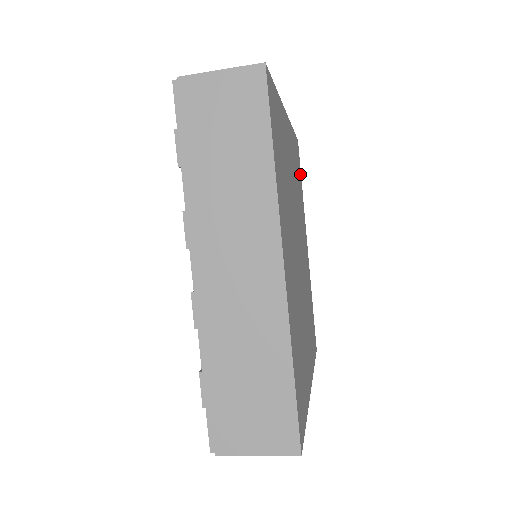
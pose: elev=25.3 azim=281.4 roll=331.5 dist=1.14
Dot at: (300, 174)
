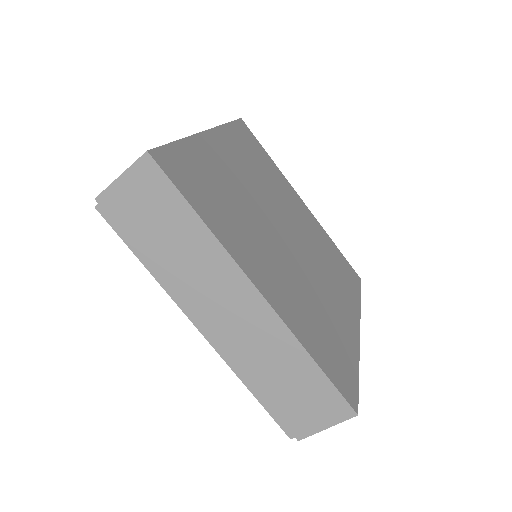
Dot at: (356, 287)
